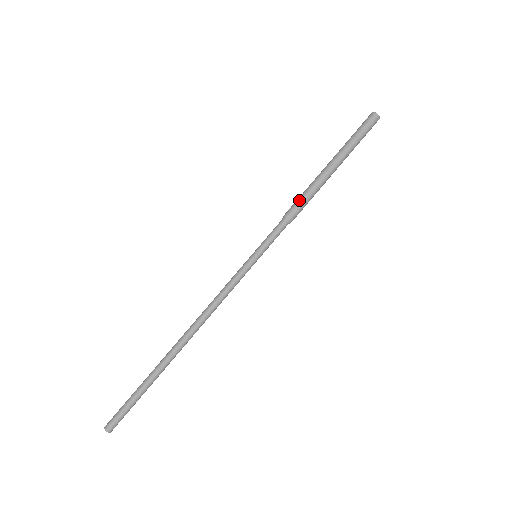
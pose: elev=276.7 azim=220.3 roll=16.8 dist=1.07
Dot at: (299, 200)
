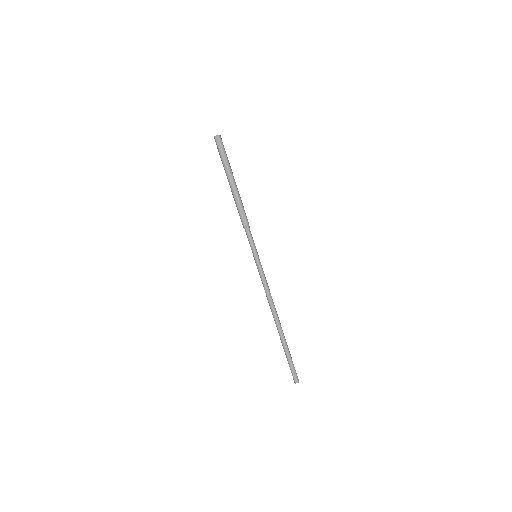
Dot at: (242, 213)
